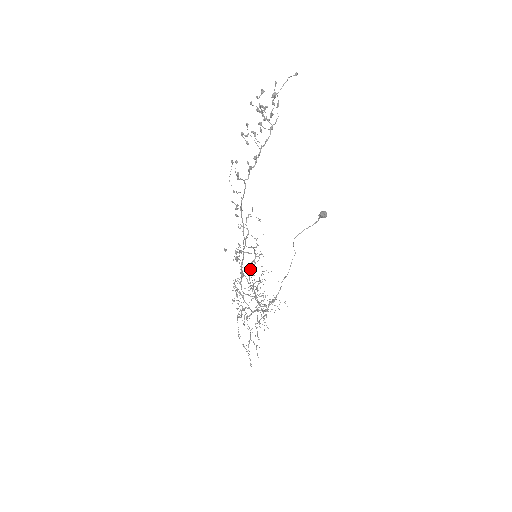
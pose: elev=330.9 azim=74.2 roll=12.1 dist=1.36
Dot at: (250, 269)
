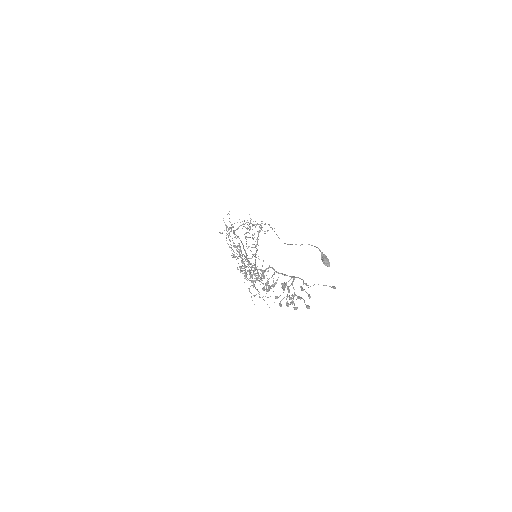
Dot at: occluded
